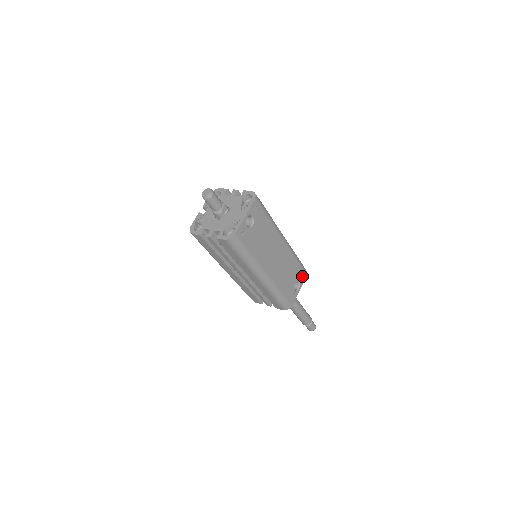
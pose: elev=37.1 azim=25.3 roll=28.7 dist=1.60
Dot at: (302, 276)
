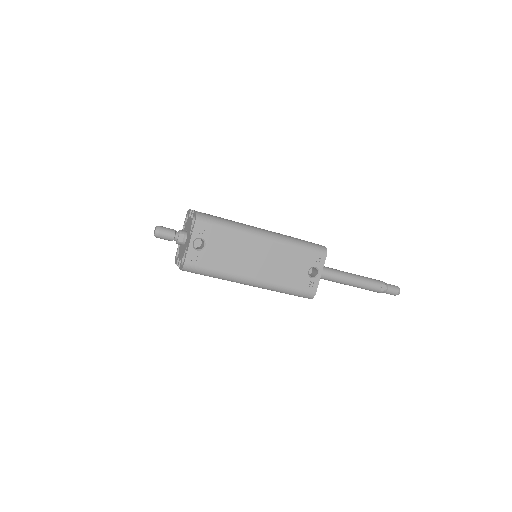
Dot at: (319, 259)
